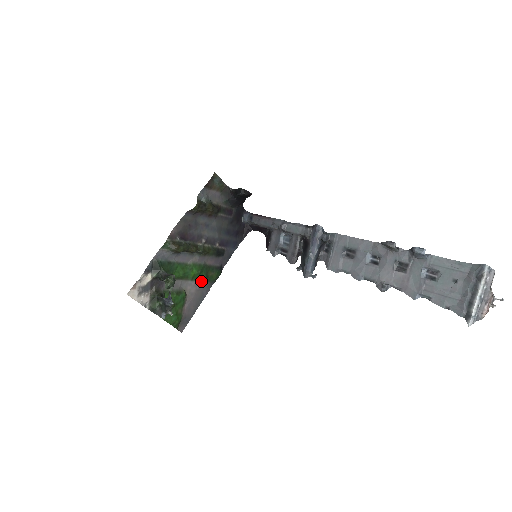
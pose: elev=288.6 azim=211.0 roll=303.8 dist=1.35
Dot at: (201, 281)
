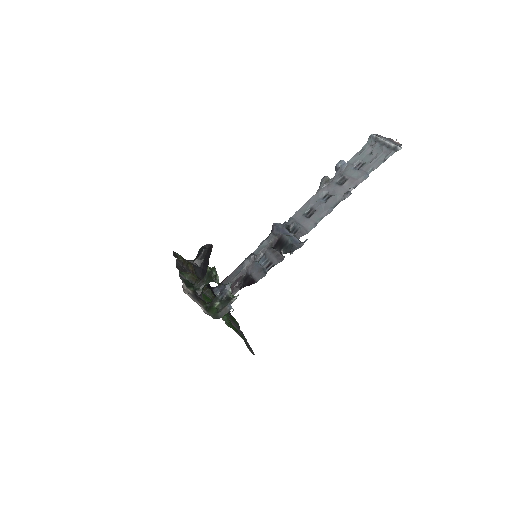
Dot at: (229, 319)
